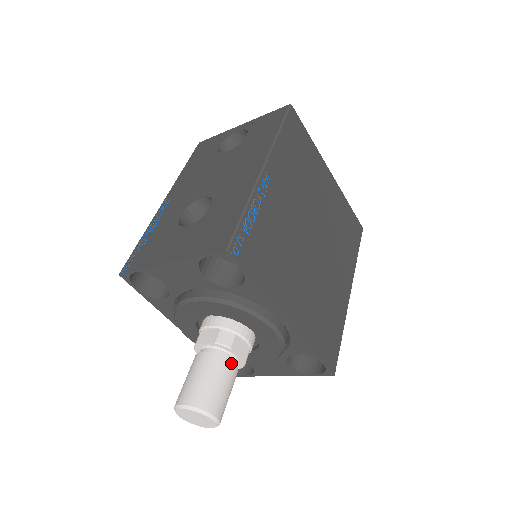
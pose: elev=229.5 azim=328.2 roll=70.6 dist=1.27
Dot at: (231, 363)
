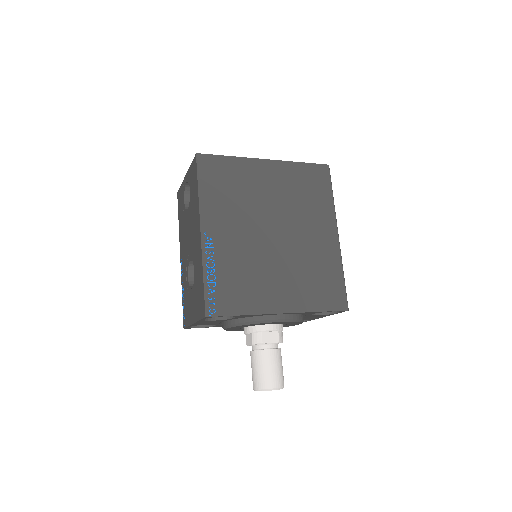
Dot at: (269, 350)
